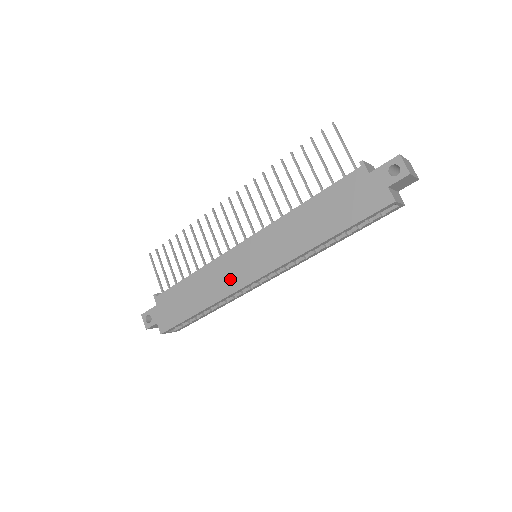
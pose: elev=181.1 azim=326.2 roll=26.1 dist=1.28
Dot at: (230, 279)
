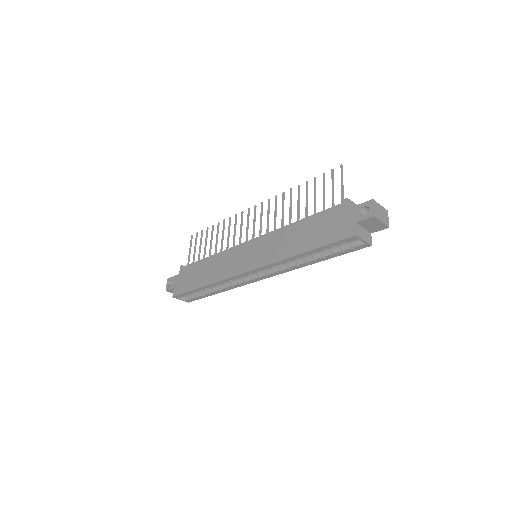
Dot at: (230, 267)
